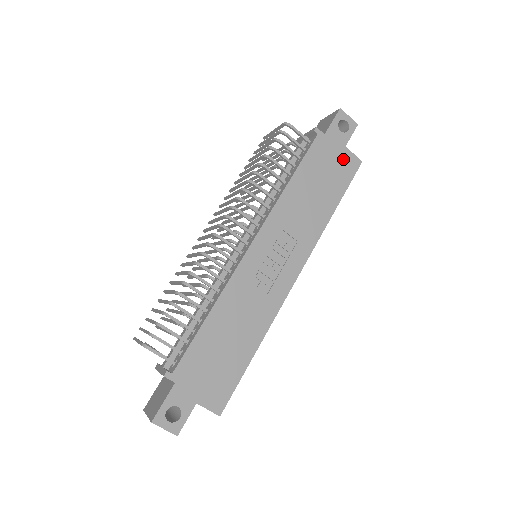
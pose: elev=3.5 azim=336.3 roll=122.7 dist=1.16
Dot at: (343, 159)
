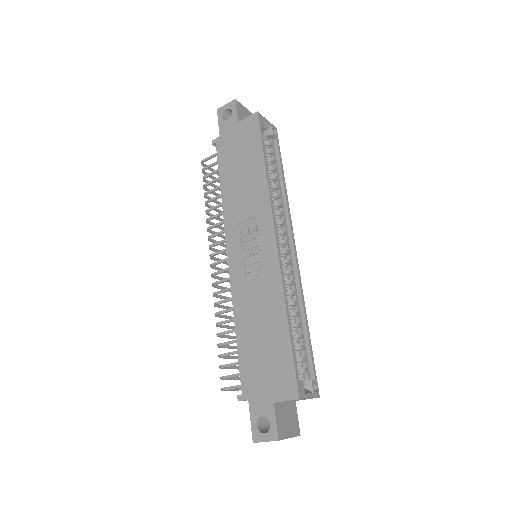
Dot at: (243, 130)
